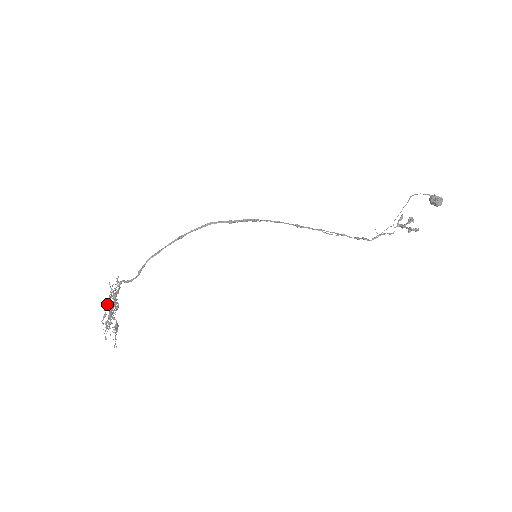
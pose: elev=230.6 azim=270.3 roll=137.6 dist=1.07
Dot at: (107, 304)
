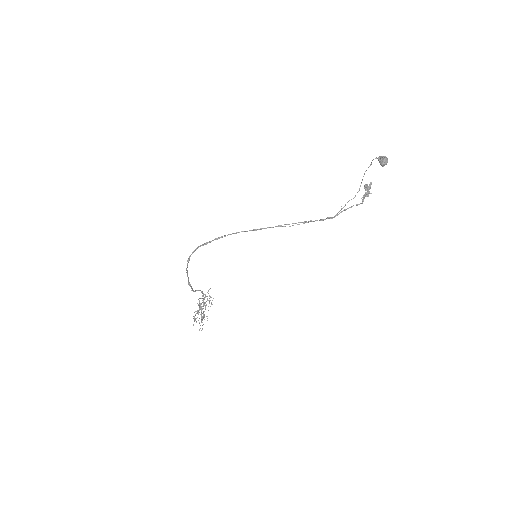
Dot at: occluded
